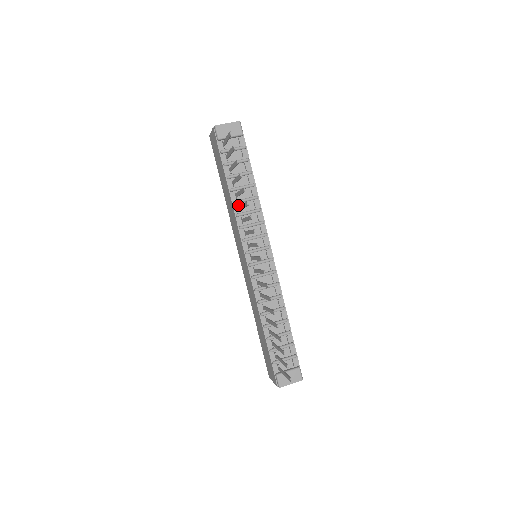
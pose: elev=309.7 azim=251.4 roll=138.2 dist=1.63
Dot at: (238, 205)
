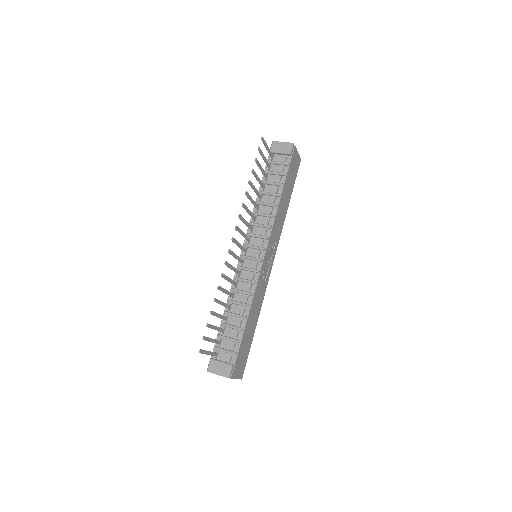
Dot at: (258, 205)
